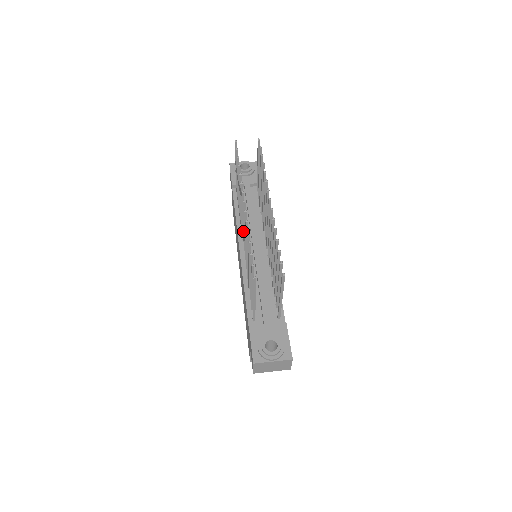
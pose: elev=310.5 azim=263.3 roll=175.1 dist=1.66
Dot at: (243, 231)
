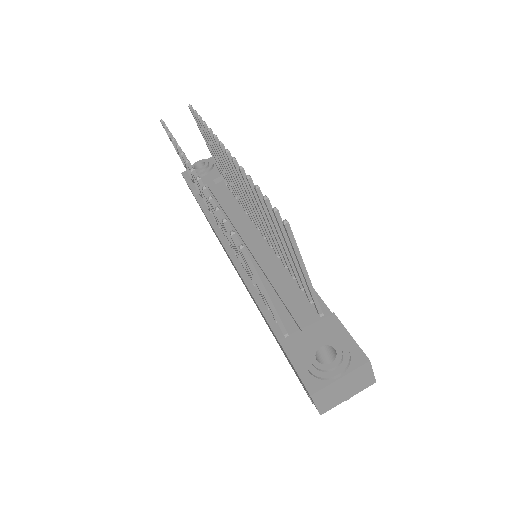
Dot at: occluded
